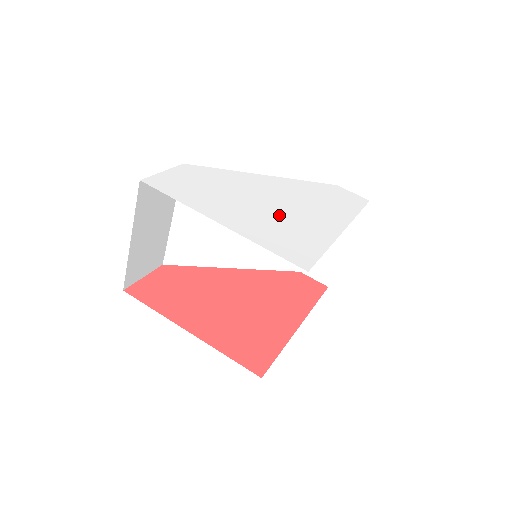
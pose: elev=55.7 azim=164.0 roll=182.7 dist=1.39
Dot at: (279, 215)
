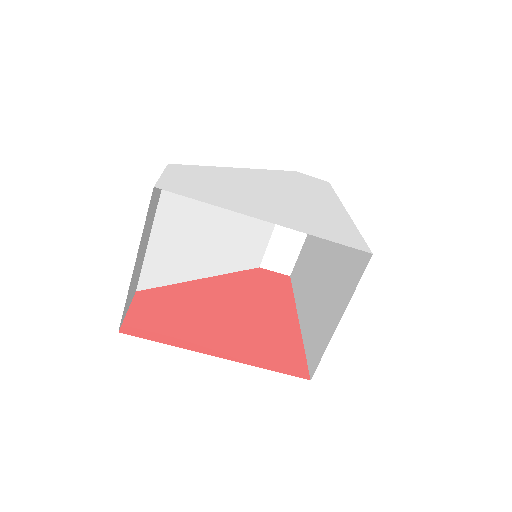
Dot at: (295, 205)
